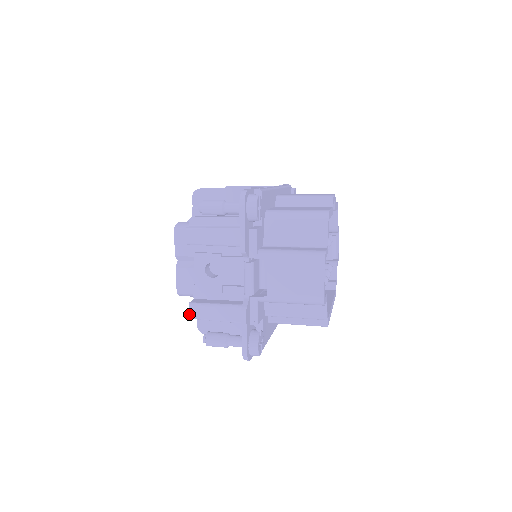
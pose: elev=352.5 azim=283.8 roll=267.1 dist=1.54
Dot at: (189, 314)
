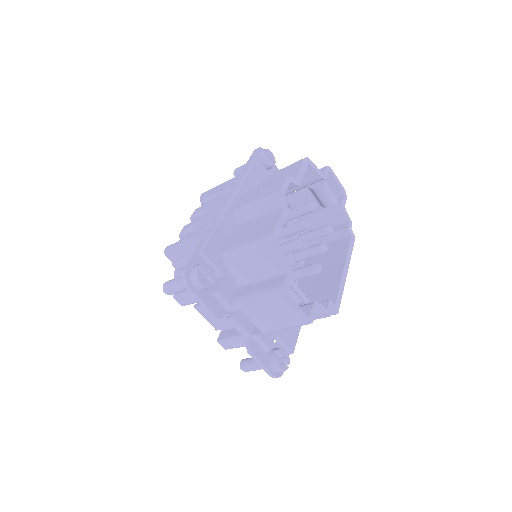
Dot at: occluded
